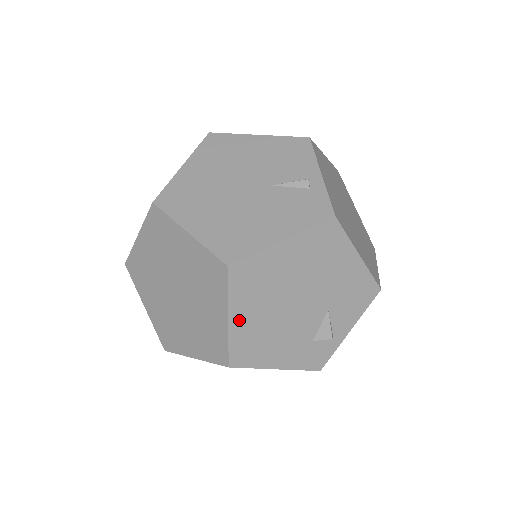
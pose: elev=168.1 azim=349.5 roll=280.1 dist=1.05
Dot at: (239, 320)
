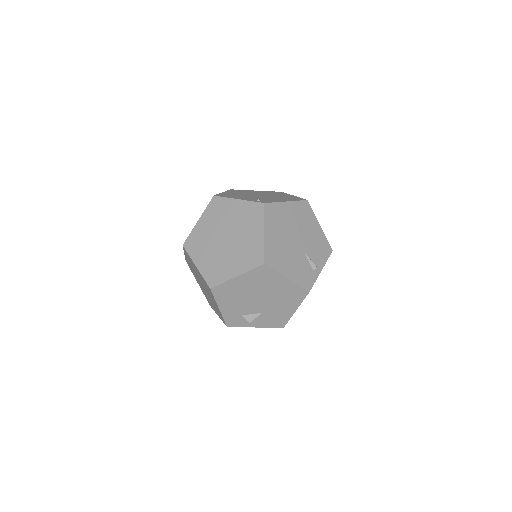
Dot at: (239, 281)
